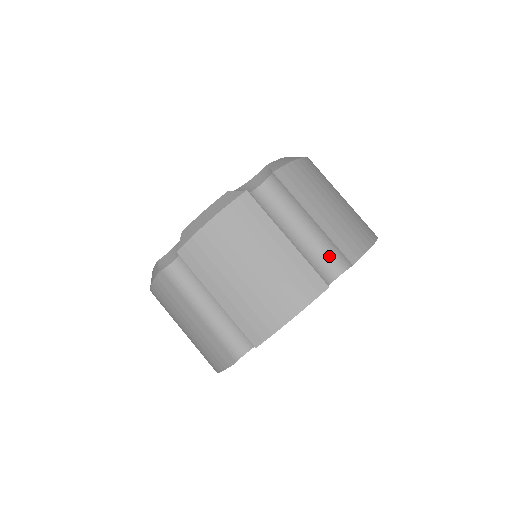
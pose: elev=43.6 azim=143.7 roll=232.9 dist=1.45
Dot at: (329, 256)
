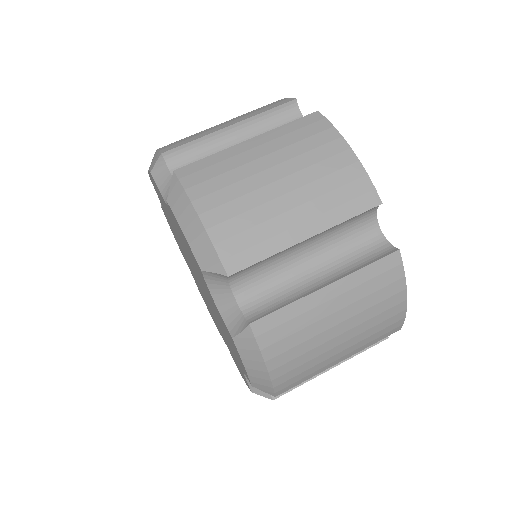
Dot at: (279, 124)
